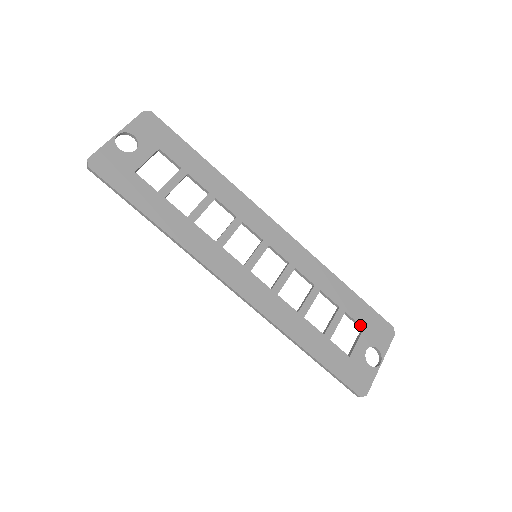
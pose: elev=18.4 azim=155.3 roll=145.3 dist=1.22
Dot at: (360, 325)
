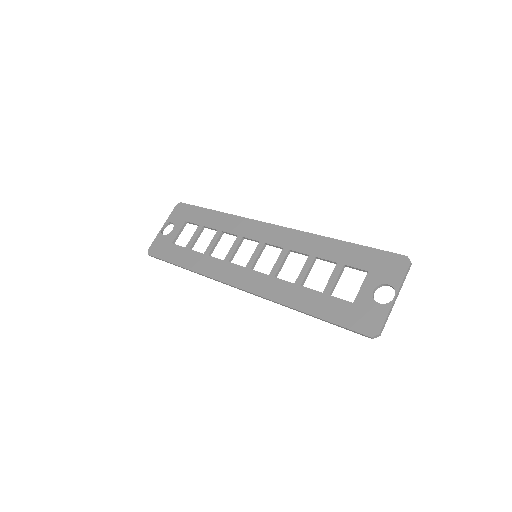
Dot at: (363, 270)
